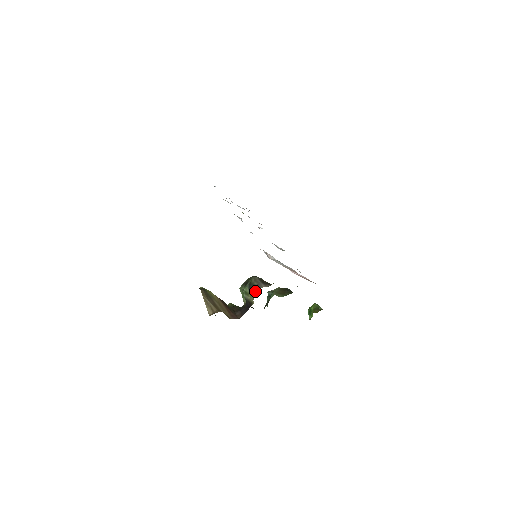
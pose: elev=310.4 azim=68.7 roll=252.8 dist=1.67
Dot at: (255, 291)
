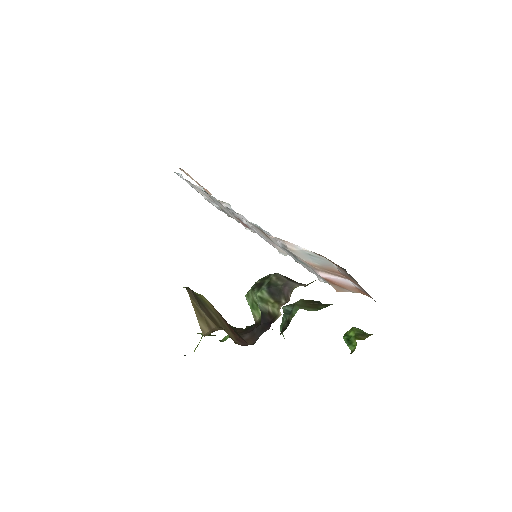
Dot at: (281, 295)
